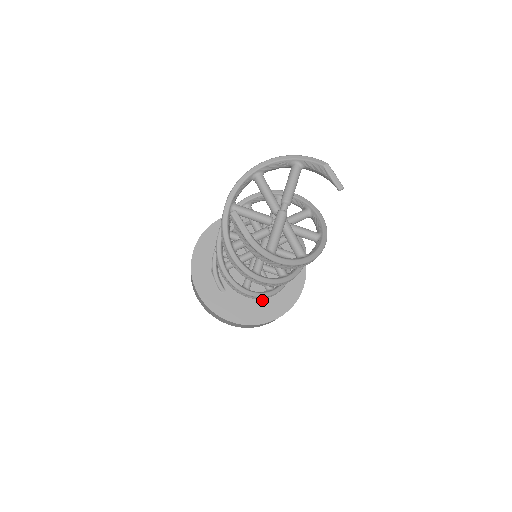
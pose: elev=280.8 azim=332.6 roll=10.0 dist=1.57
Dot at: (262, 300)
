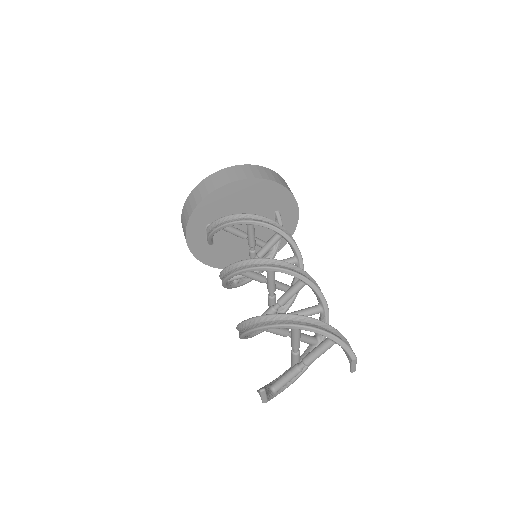
Dot at: (242, 254)
